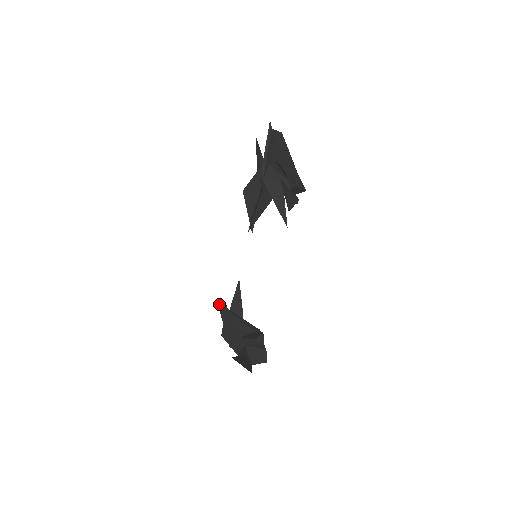
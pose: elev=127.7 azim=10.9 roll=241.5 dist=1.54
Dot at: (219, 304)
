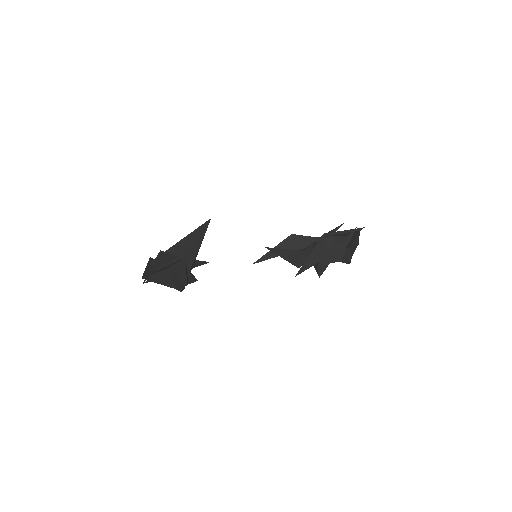
Dot at: (209, 221)
